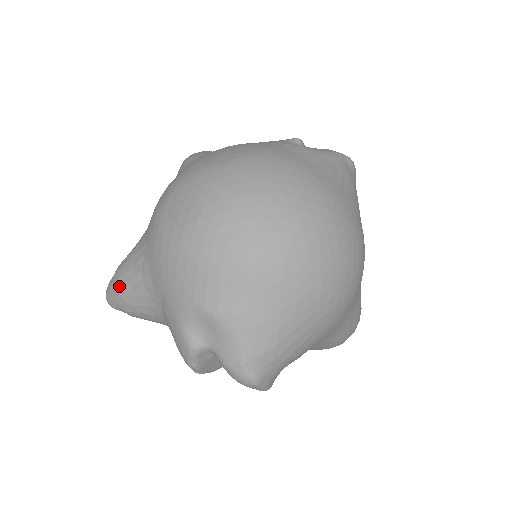
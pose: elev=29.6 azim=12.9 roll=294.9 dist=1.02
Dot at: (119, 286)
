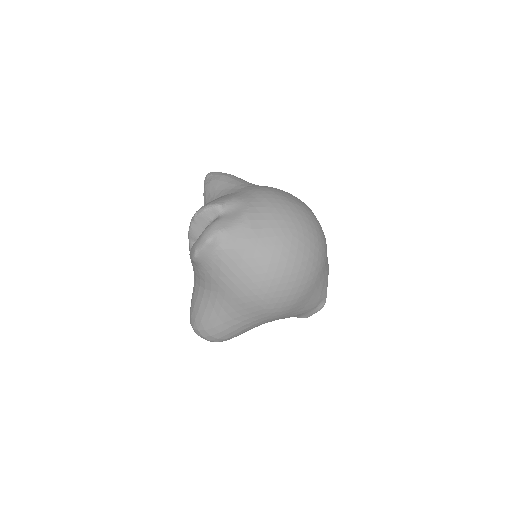
Dot at: (228, 175)
